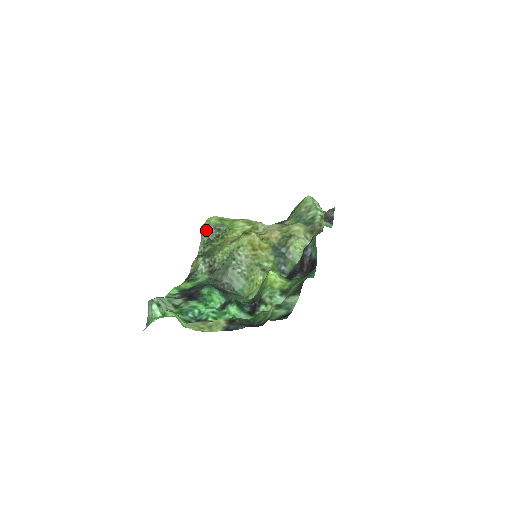
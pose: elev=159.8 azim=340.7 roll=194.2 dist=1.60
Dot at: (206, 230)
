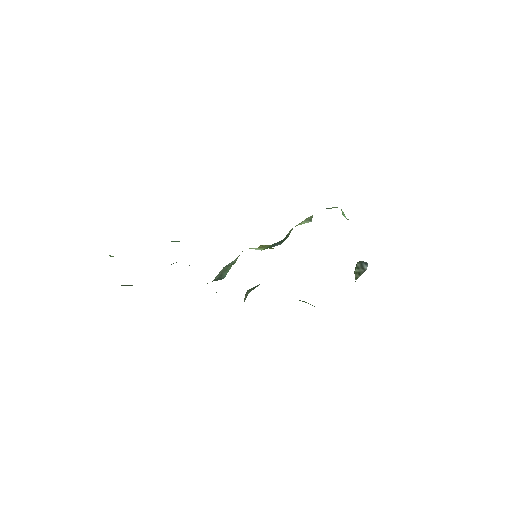
Dot at: (246, 294)
